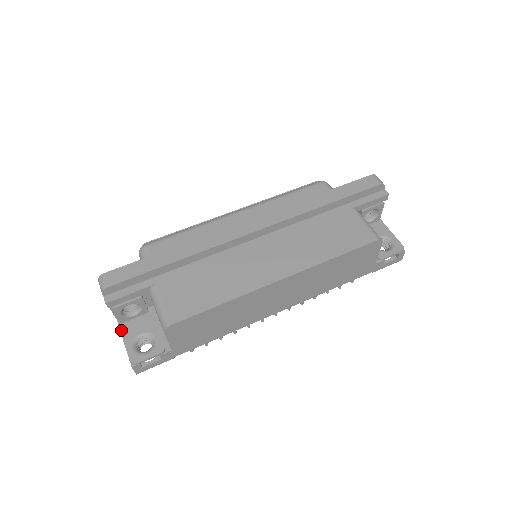
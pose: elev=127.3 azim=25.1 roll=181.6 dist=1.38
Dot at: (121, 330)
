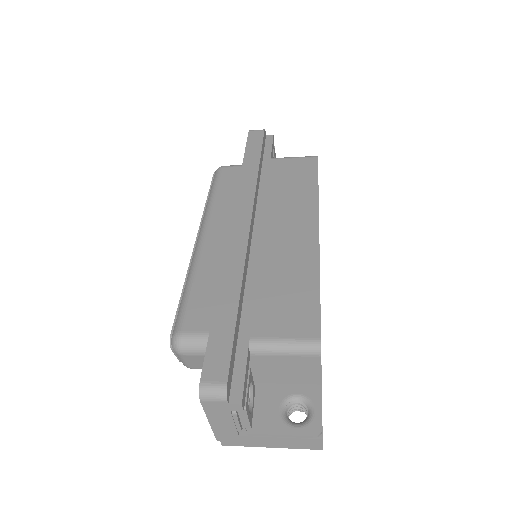
Dot at: (261, 432)
